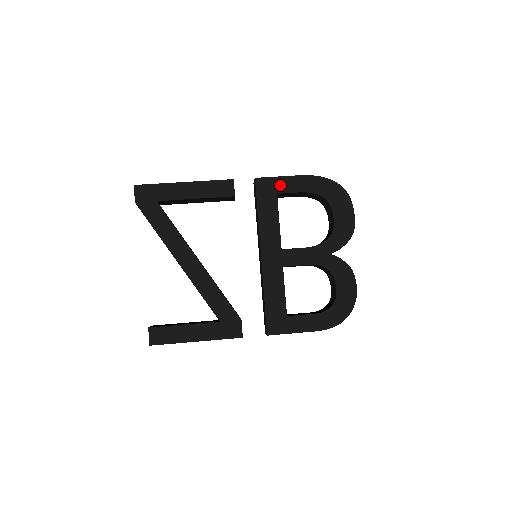
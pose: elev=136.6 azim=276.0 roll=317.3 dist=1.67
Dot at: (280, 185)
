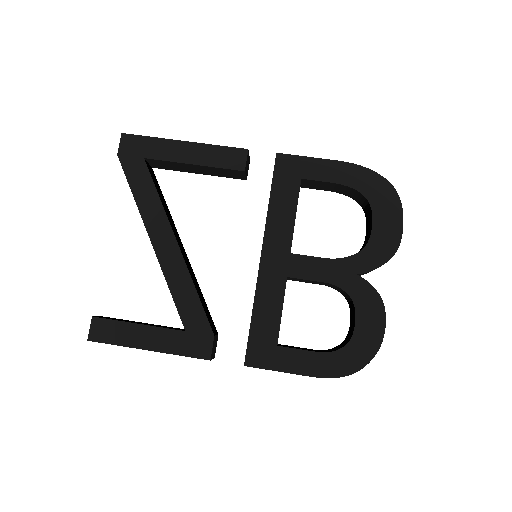
Dot at: (308, 168)
